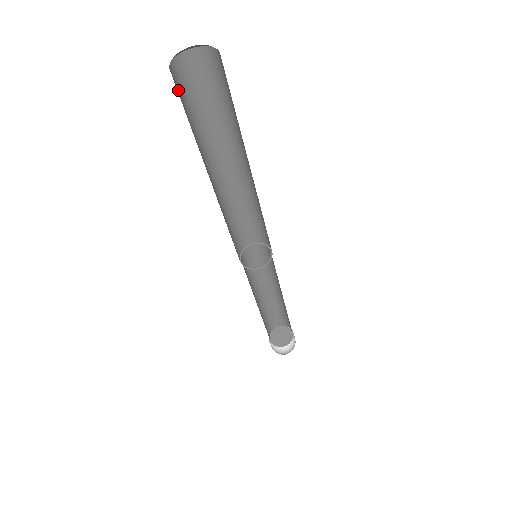
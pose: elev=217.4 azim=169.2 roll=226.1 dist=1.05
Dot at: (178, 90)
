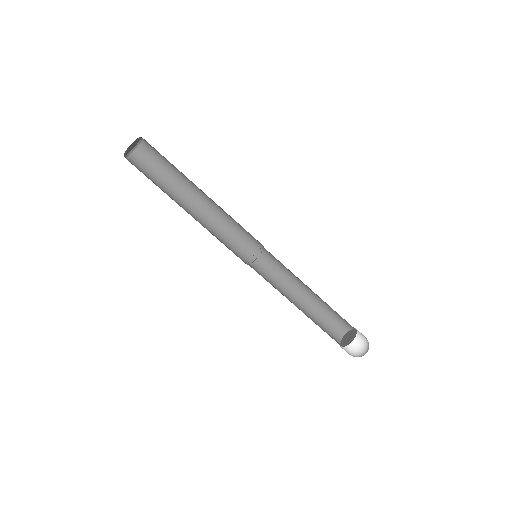
Dot at: occluded
